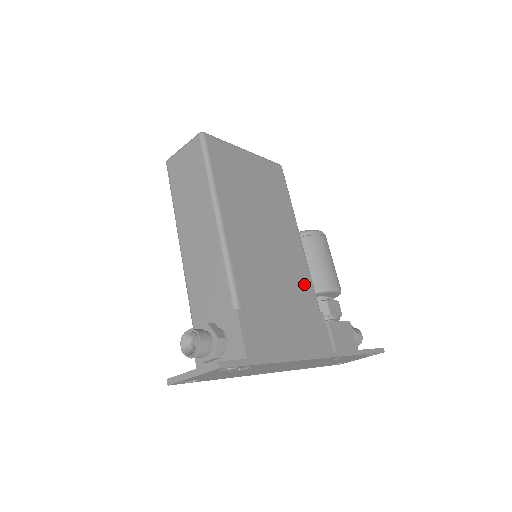
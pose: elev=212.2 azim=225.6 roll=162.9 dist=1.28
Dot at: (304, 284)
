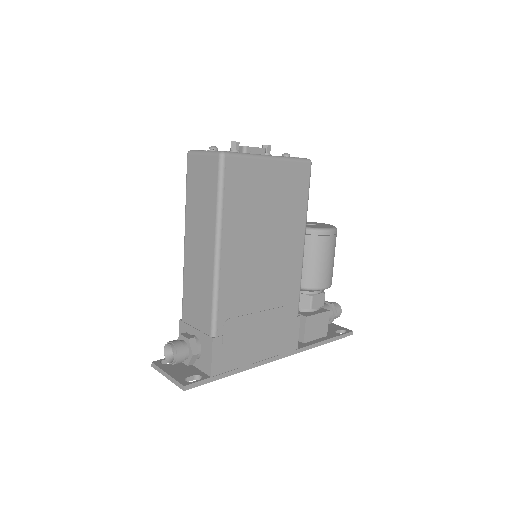
Dot at: (290, 294)
